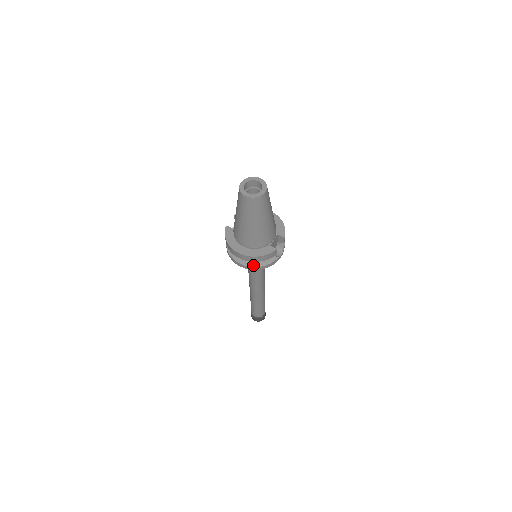
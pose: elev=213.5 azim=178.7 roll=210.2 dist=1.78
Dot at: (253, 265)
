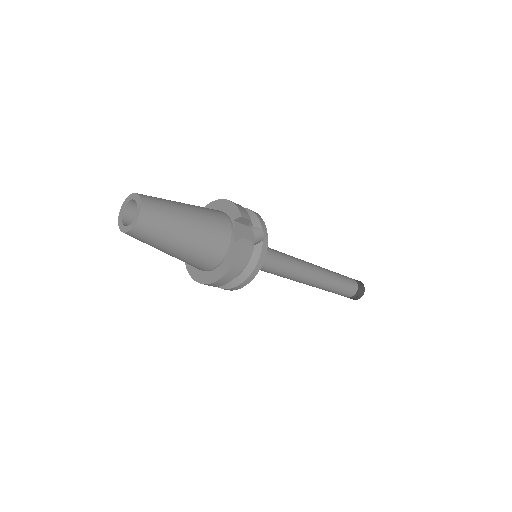
Dot at: (244, 277)
